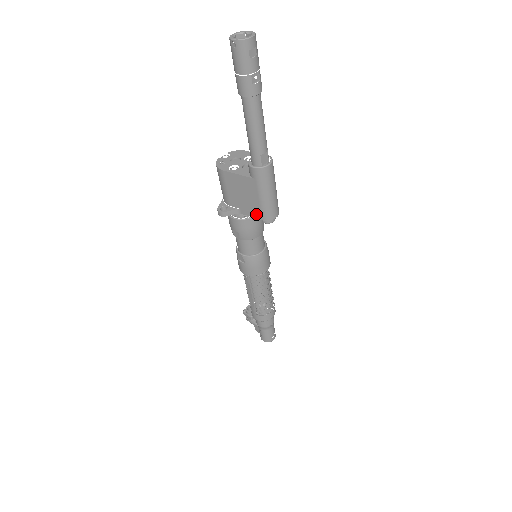
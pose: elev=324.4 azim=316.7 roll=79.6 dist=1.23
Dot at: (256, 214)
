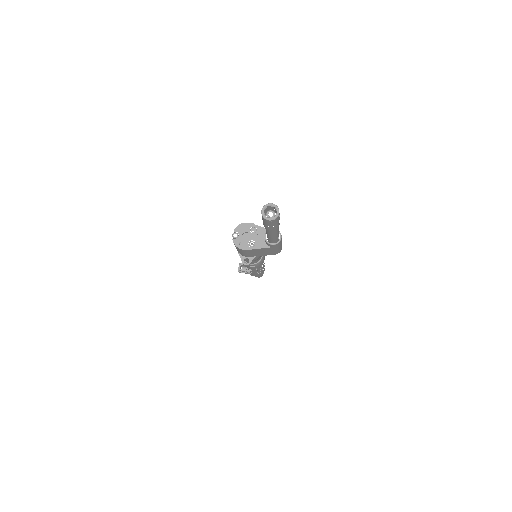
Dot at: (271, 254)
